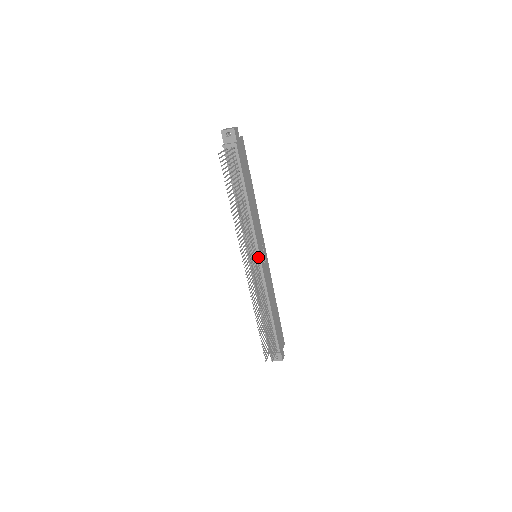
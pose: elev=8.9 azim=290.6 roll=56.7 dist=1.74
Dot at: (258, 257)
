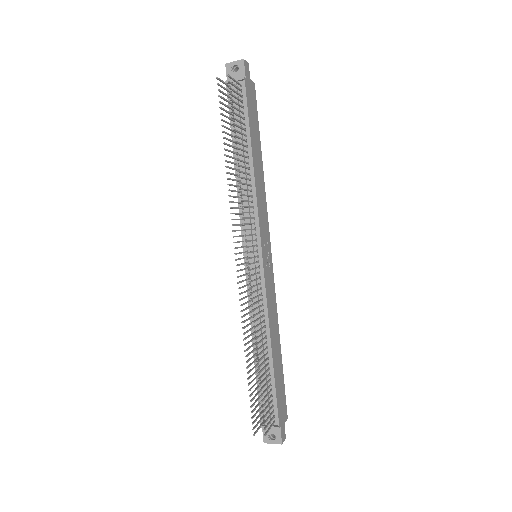
Dot at: (259, 254)
